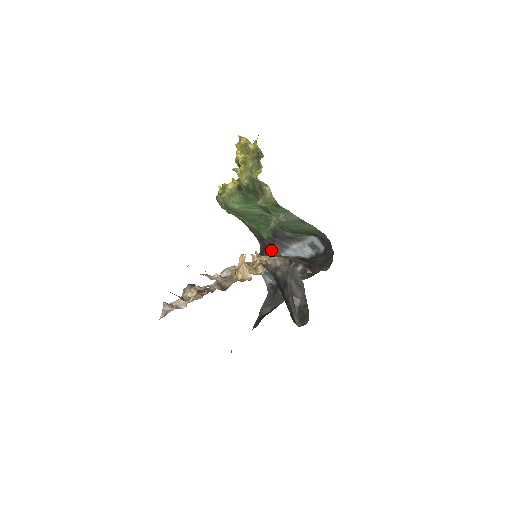
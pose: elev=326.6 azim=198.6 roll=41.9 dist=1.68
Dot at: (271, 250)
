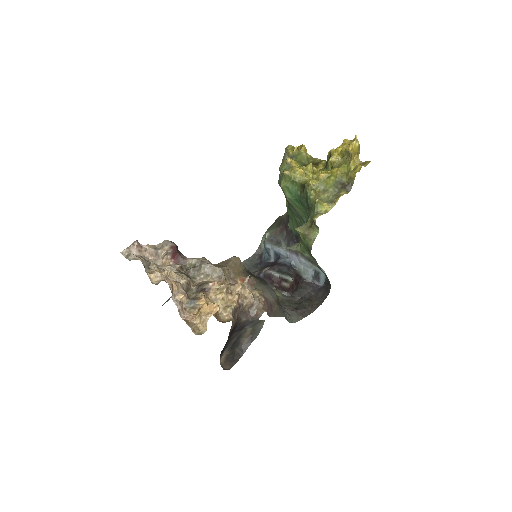
Dot at: (286, 236)
